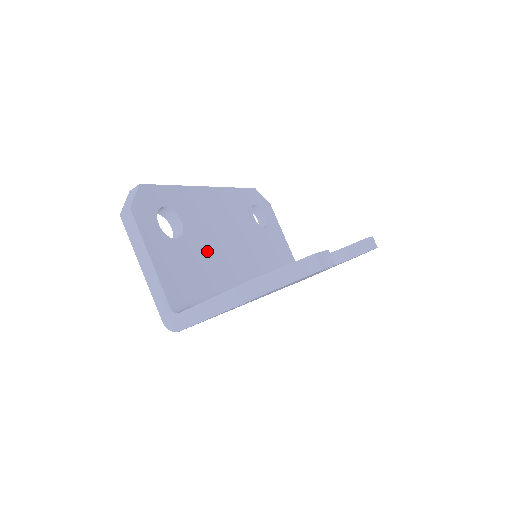
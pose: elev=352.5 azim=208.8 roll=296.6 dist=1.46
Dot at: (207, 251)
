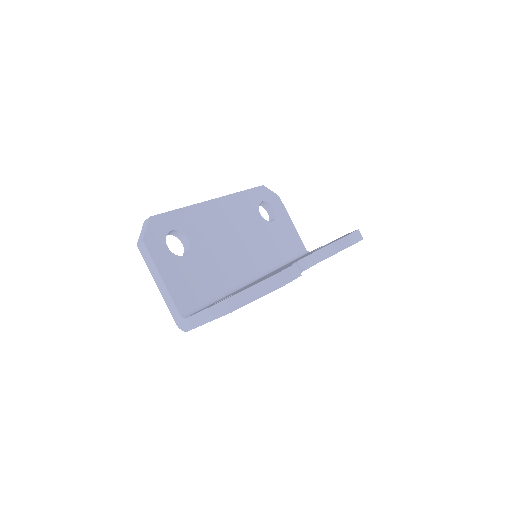
Dot at: (212, 259)
